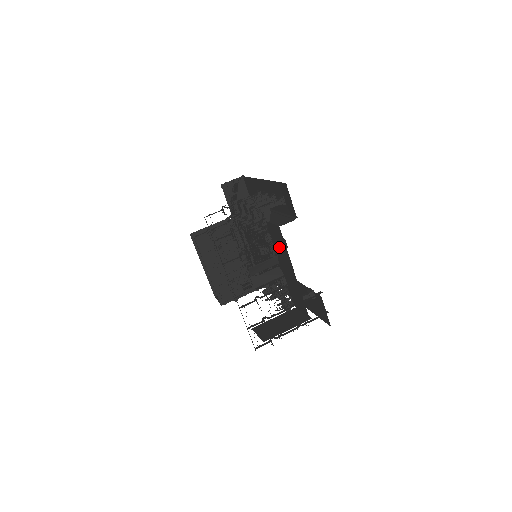
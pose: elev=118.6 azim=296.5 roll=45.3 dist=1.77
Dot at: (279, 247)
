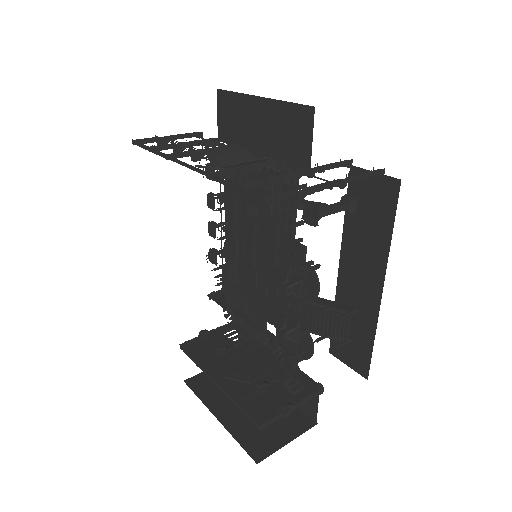
Dot at: (237, 125)
